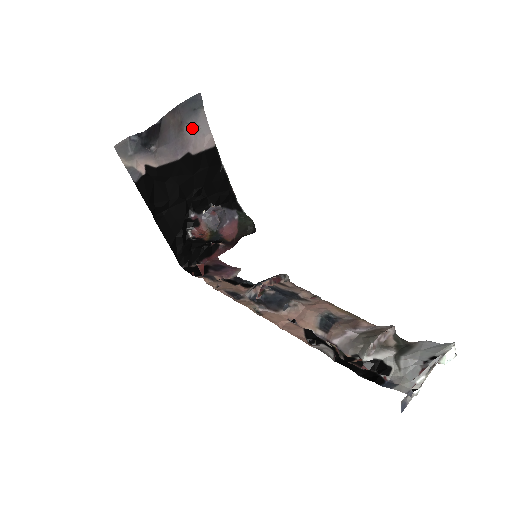
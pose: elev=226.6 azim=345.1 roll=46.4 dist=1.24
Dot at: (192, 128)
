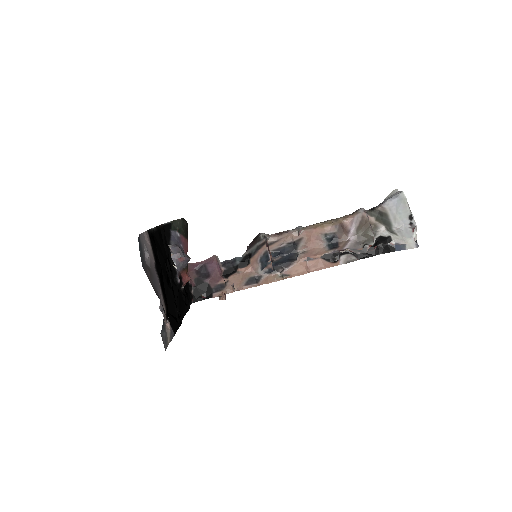
Dot at: (146, 255)
